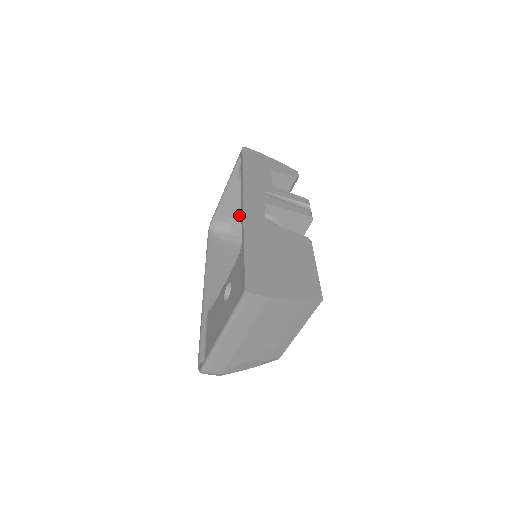
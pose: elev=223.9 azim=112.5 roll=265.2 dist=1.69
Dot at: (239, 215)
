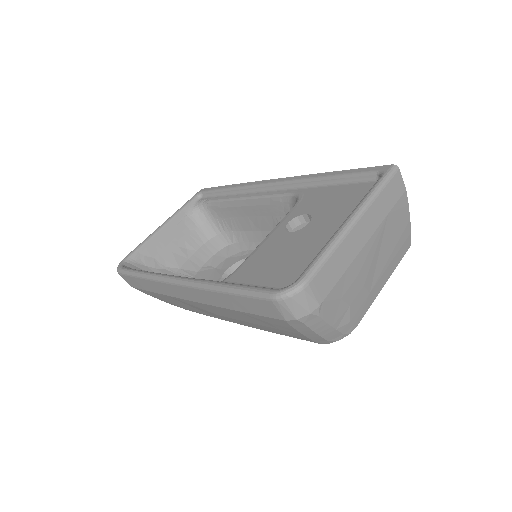
Dot at: (170, 260)
